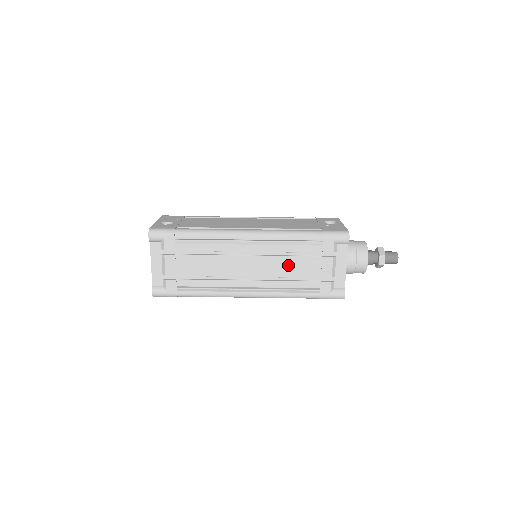
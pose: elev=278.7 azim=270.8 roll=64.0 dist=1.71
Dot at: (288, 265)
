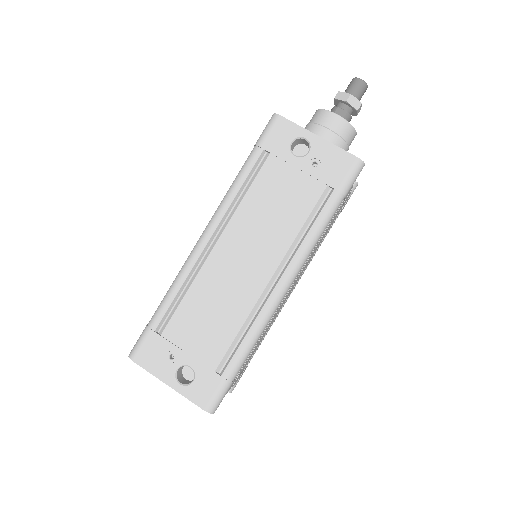
Dot at: (319, 243)
